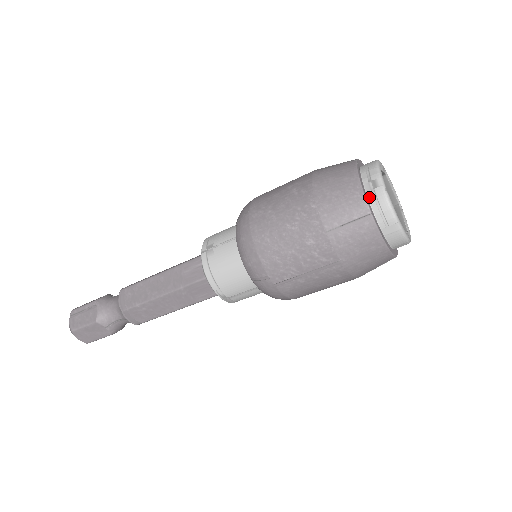
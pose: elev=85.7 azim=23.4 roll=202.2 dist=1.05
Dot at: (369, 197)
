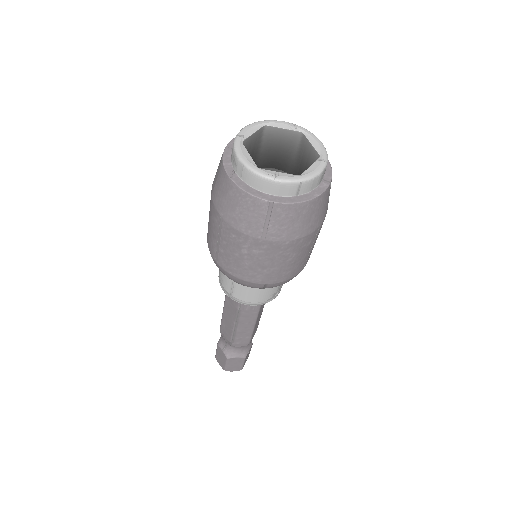
Dot at: occluded
